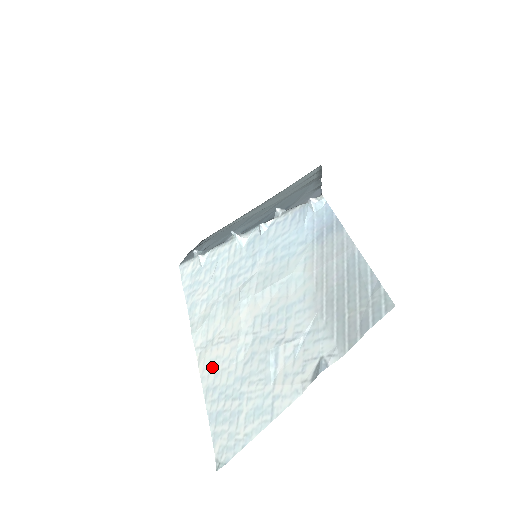
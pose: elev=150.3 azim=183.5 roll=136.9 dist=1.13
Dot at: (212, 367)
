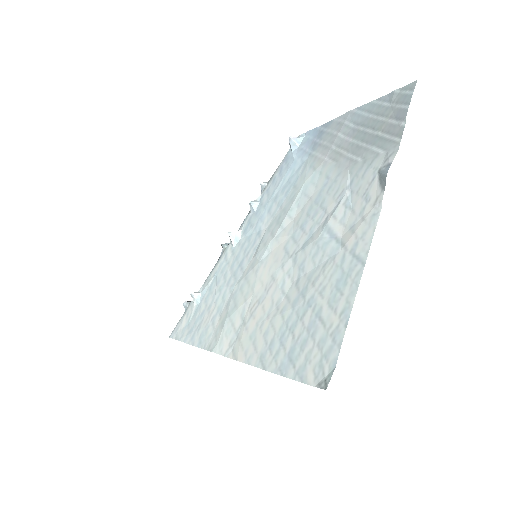
Dot at: (256, 336)
